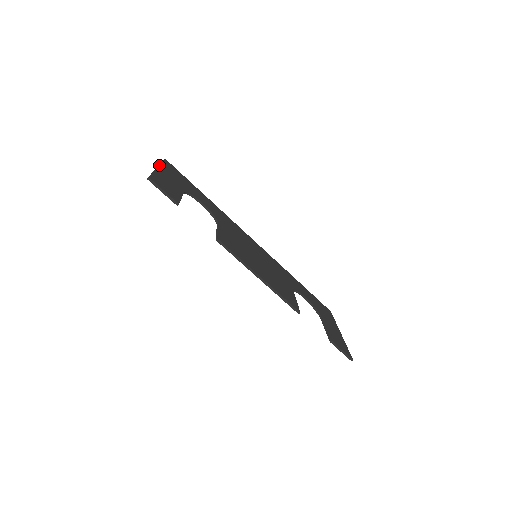
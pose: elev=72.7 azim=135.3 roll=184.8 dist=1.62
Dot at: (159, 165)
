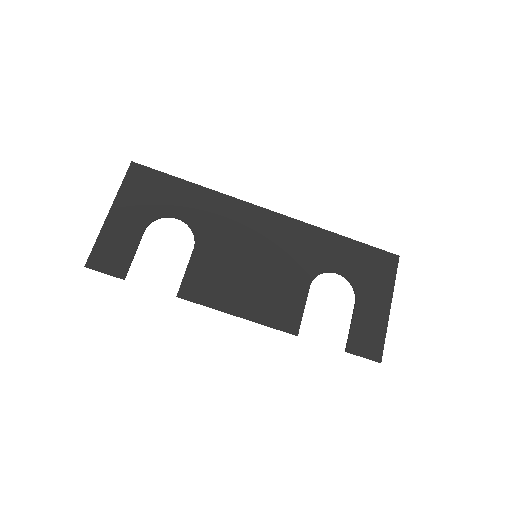
Dot at: (113, 202)
